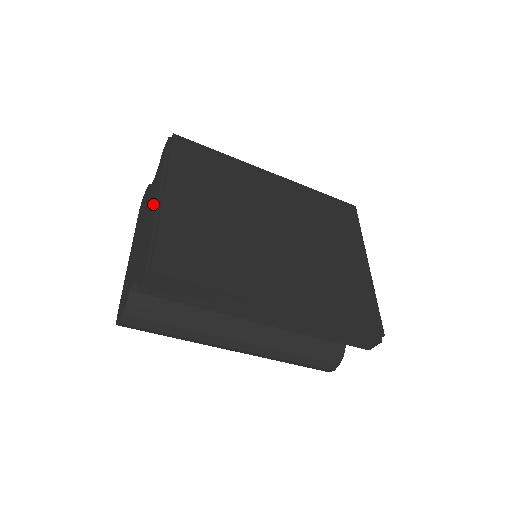
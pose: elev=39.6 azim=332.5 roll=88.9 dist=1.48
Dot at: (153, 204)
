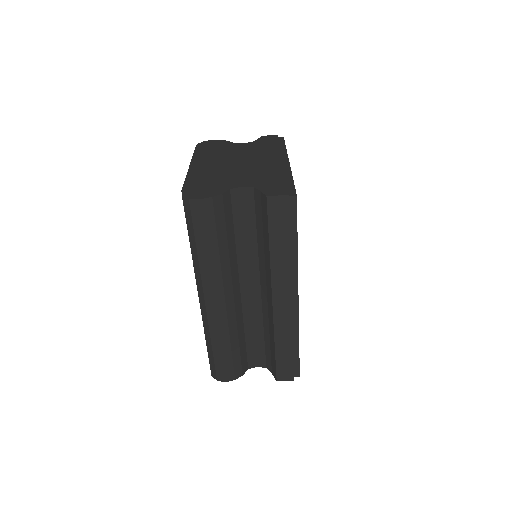
Dot at: (267, 158)
